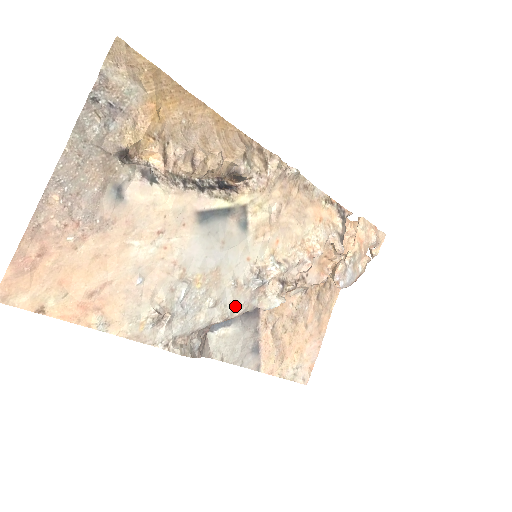
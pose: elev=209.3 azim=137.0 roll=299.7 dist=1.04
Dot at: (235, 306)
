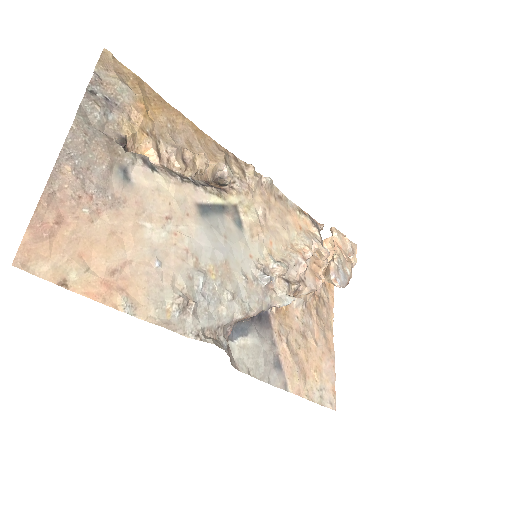
Dot at: (251, 302)
